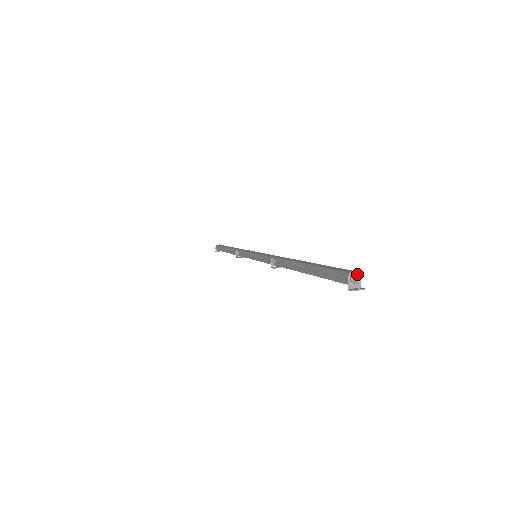
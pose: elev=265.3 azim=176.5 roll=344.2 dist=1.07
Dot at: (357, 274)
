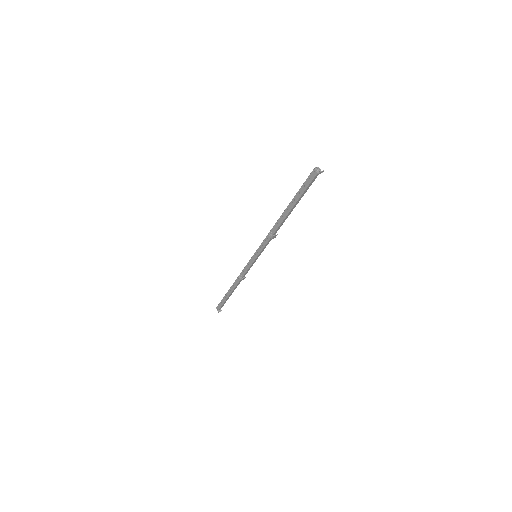
Dot at: (318, 168)
